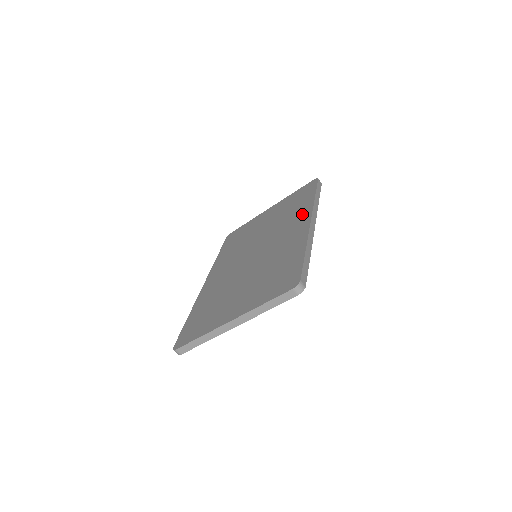
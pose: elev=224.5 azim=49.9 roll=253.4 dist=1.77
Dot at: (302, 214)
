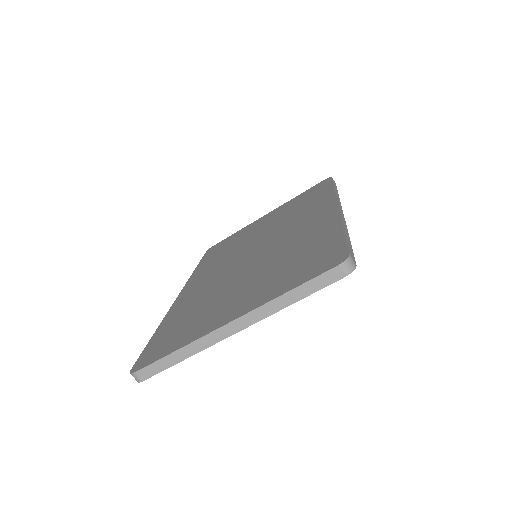
Dot at: (321, 204)
